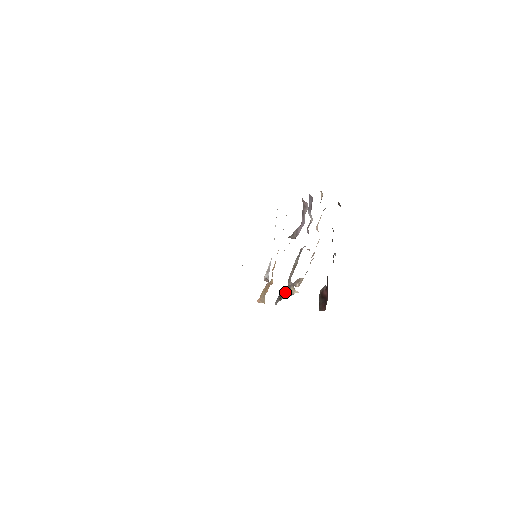
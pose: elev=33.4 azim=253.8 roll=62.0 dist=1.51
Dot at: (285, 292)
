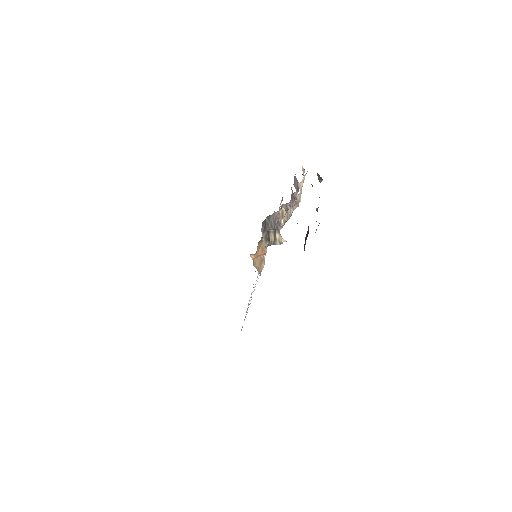
Dot at: (271, 225)
